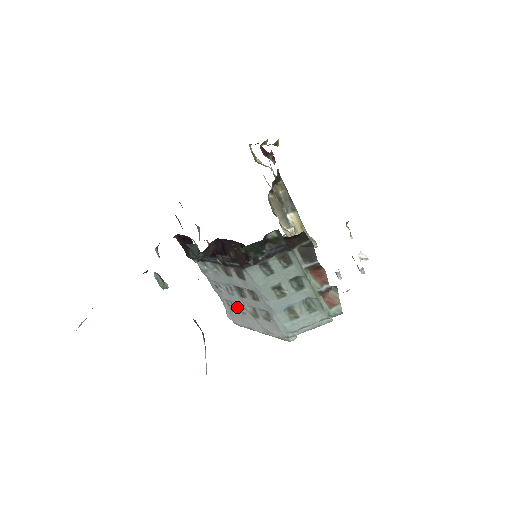
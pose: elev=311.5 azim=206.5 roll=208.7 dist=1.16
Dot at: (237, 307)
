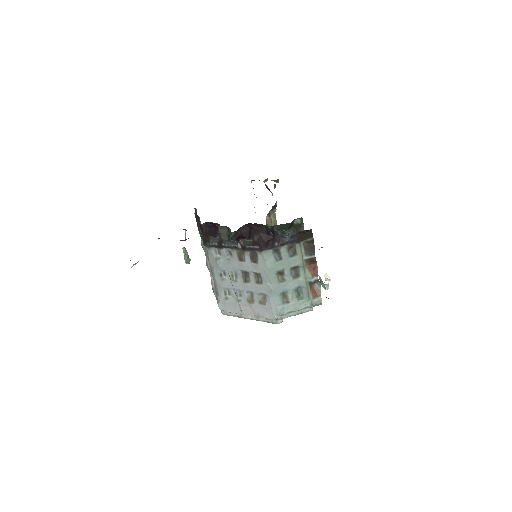
Dot at: (234, 295)
